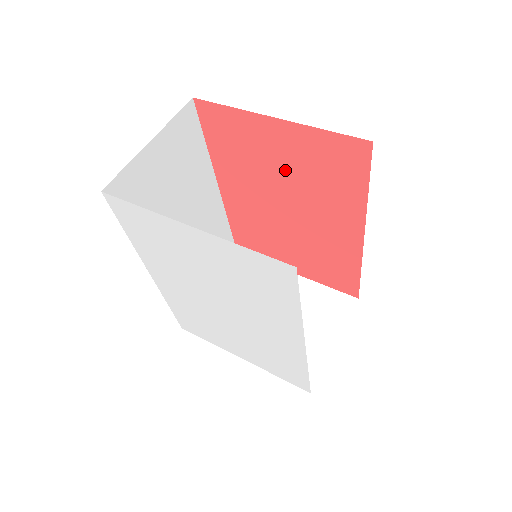
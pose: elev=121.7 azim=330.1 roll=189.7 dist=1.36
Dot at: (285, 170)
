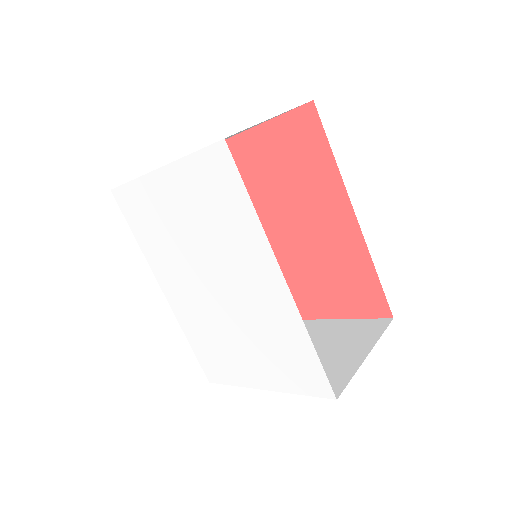
Dot at: (272, 180)
